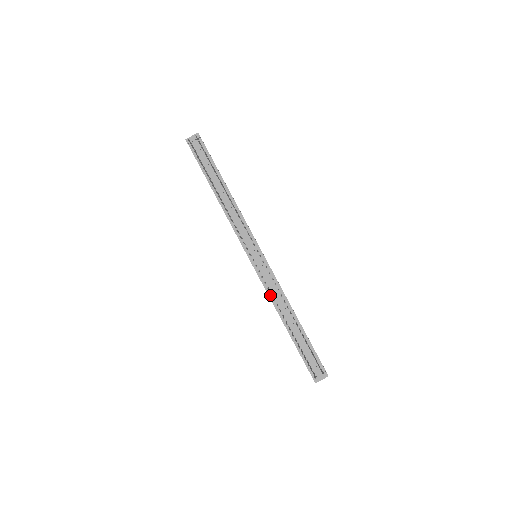
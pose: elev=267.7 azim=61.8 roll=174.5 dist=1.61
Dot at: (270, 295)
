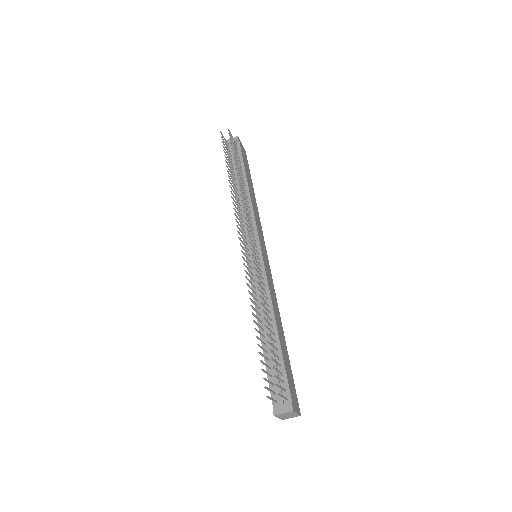
Dot at: (255, 296)
